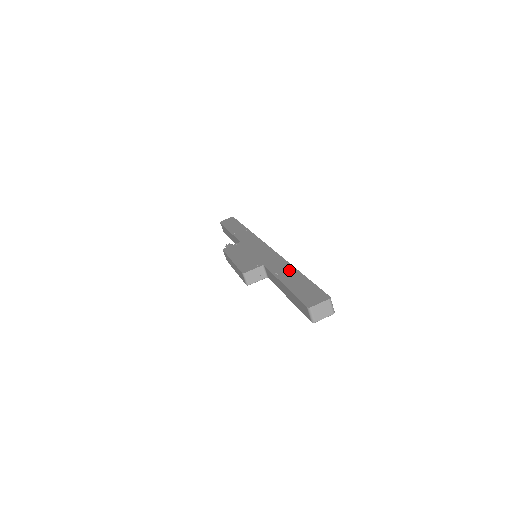
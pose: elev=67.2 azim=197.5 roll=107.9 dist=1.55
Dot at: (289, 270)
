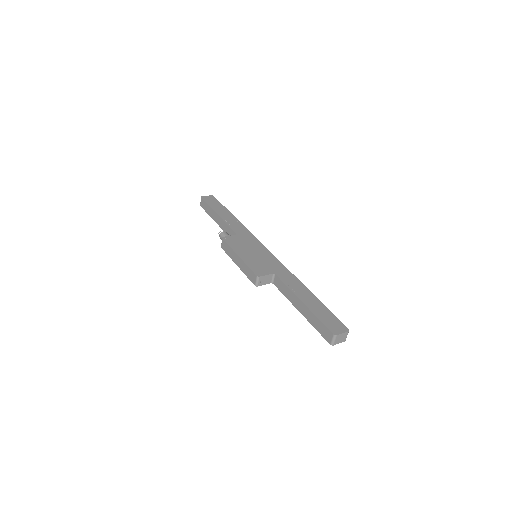
Dot at: (302, 288)
